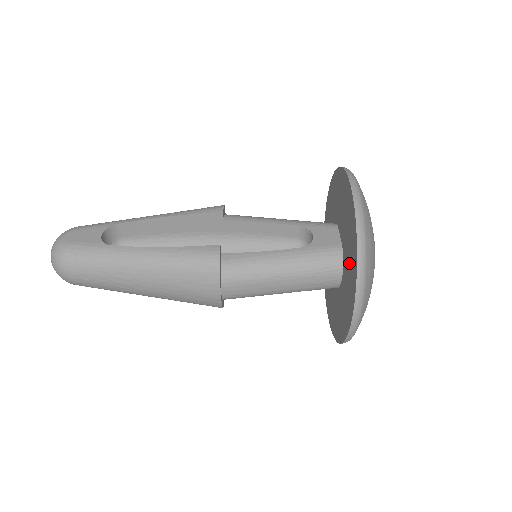
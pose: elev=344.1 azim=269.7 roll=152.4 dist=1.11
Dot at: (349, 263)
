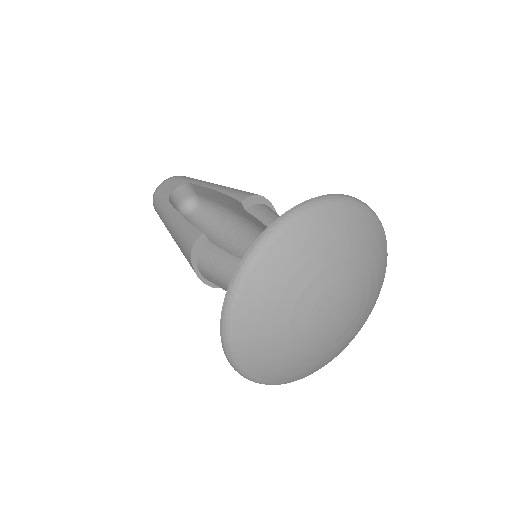
Dot at: occluded
